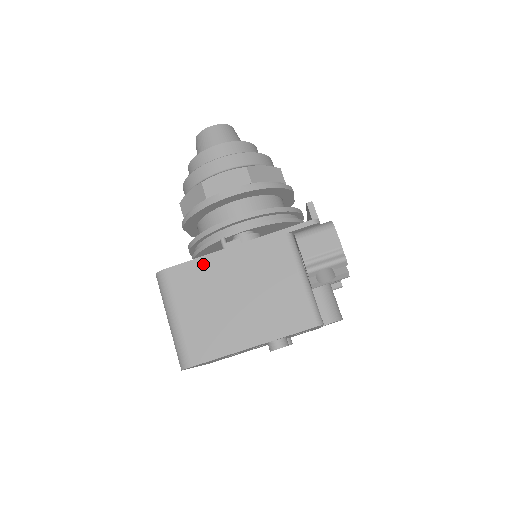
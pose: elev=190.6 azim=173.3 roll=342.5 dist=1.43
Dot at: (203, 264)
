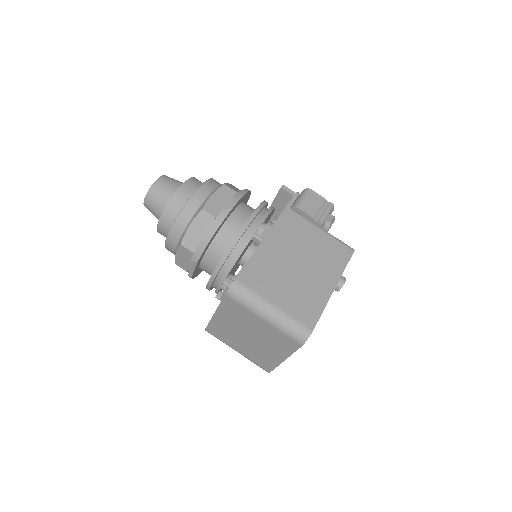
Dot at: (258, 258)
